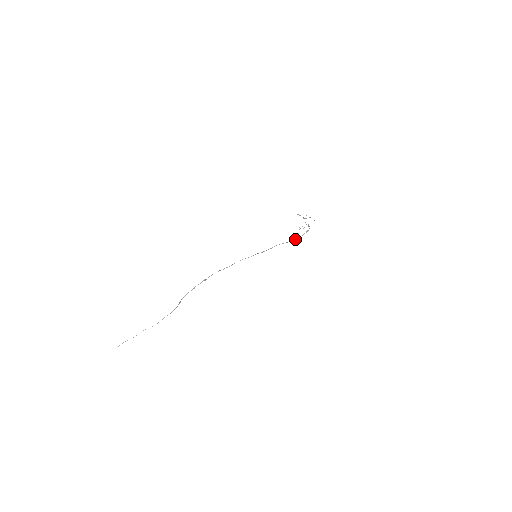
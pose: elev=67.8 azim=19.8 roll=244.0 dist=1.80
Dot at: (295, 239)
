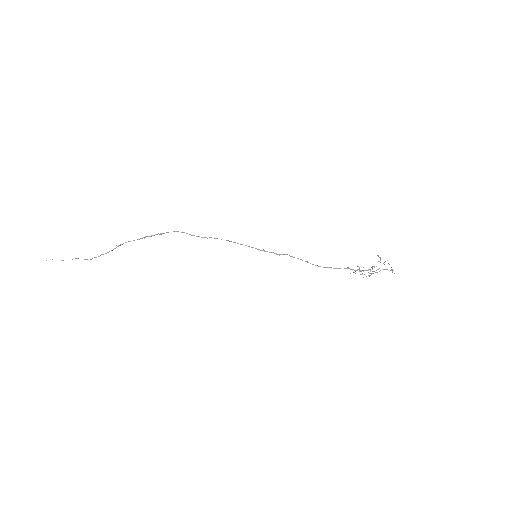
Dot at: occluded
